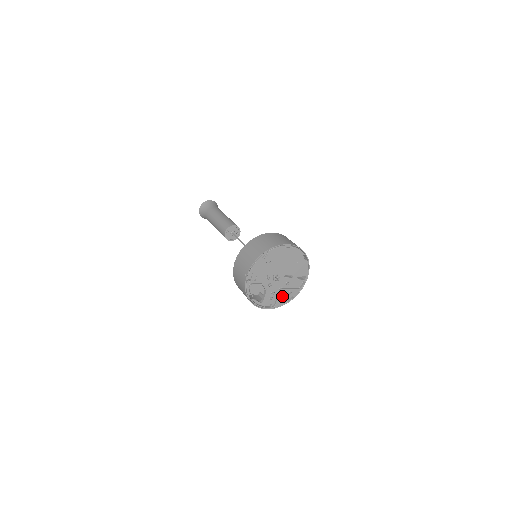
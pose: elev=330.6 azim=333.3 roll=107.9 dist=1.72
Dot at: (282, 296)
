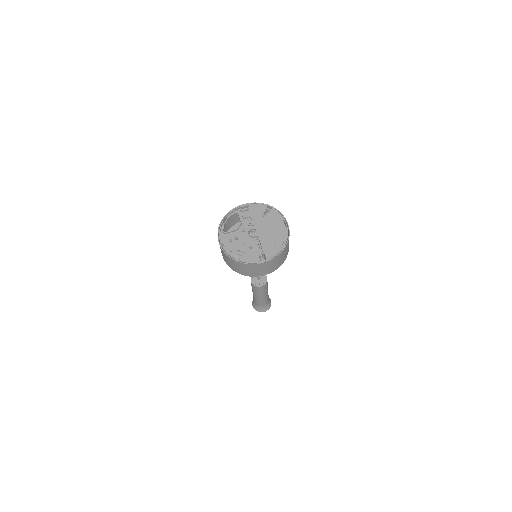
Dot at: (237, 248)
